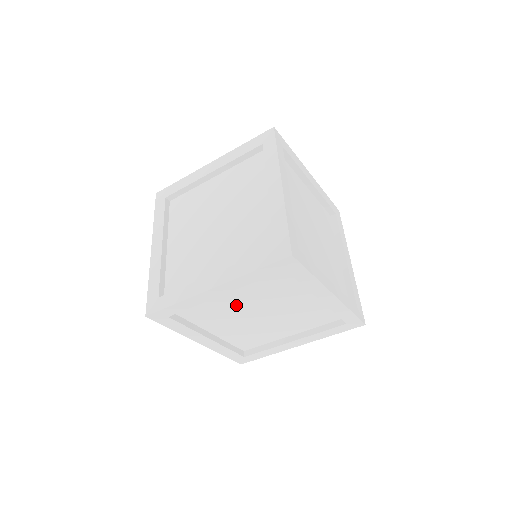
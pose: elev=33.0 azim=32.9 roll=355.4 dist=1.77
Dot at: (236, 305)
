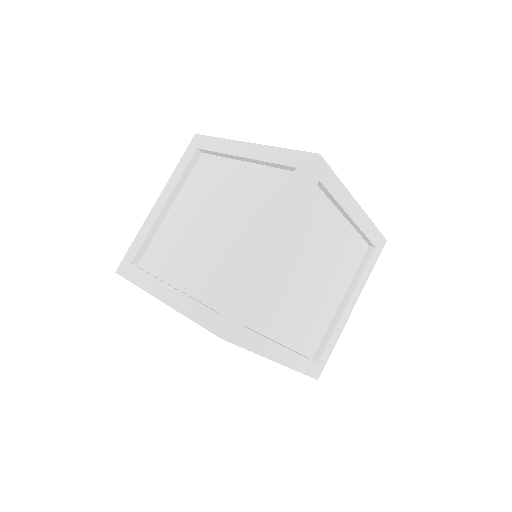
Dot at: (290, 275)
